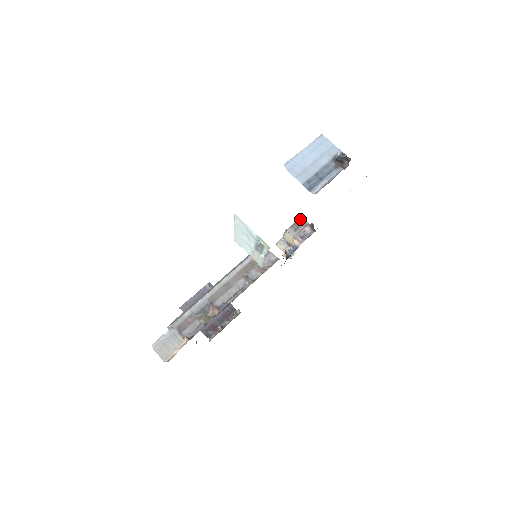
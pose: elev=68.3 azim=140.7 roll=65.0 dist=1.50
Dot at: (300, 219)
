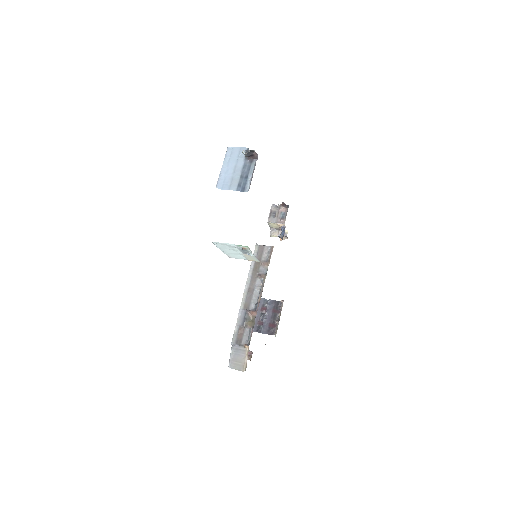
Dot at: (272, 206)
